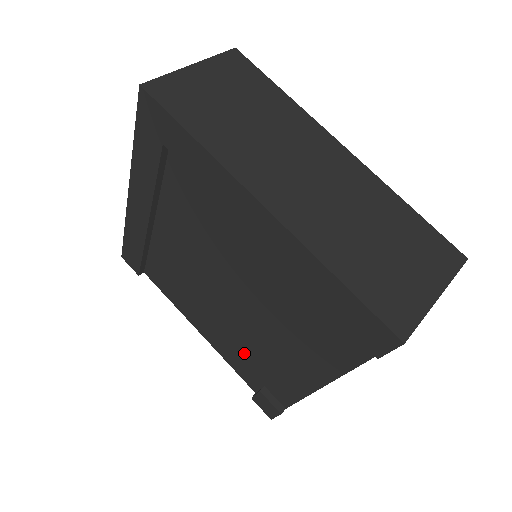
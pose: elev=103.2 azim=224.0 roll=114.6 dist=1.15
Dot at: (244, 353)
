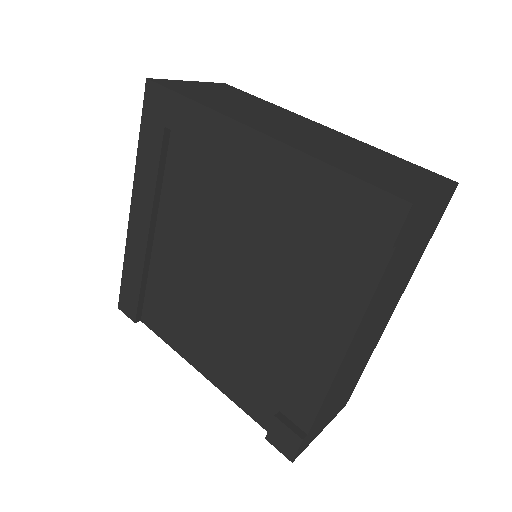
Dot at: (252, 369)
